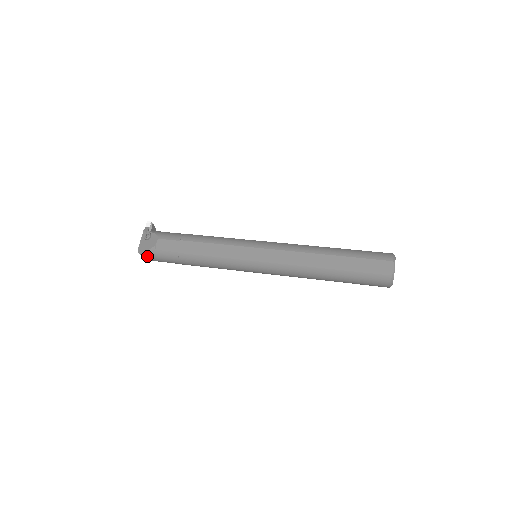
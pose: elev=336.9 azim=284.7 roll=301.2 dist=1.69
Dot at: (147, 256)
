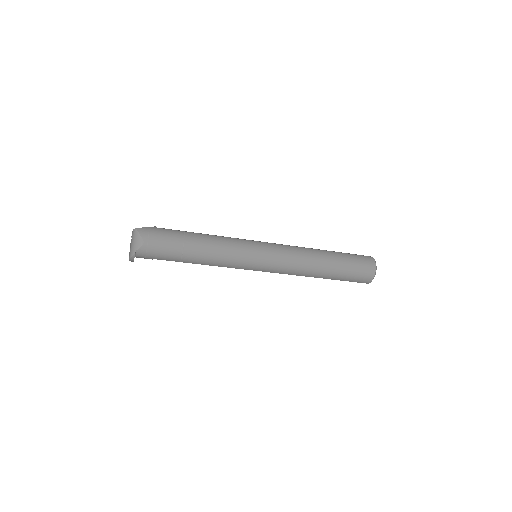
Dot at: (145, 232)
